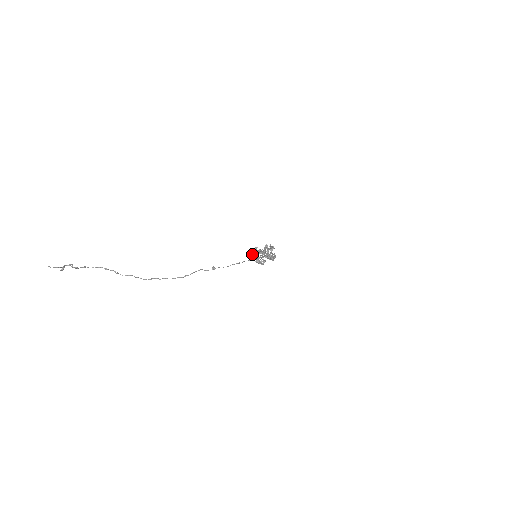
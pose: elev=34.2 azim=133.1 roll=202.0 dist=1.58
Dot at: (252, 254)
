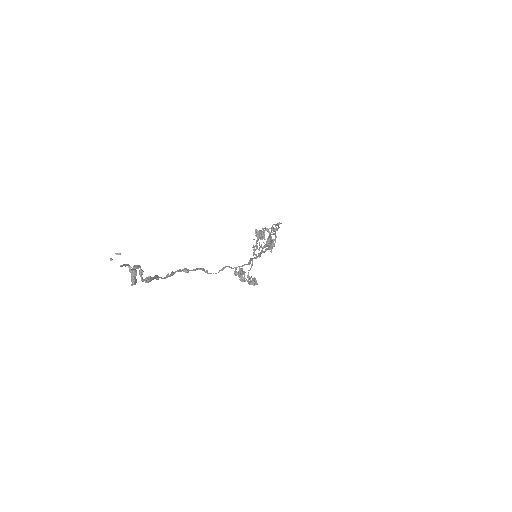
Dot at: (239, 279)
